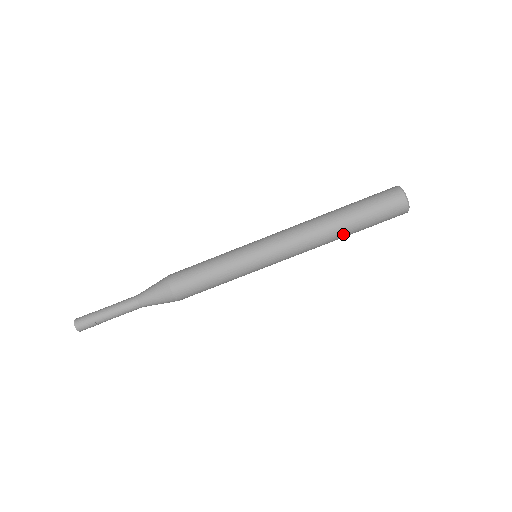
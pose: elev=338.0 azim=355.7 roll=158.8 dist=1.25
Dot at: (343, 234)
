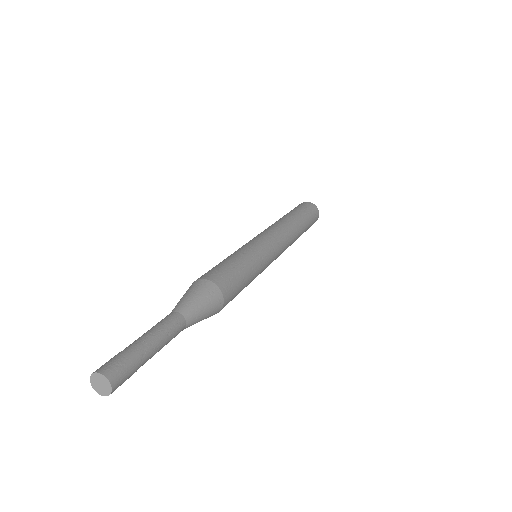
Dot at: (301, 231)
